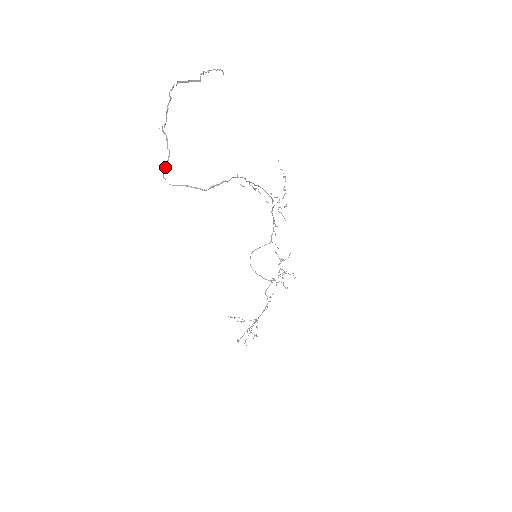
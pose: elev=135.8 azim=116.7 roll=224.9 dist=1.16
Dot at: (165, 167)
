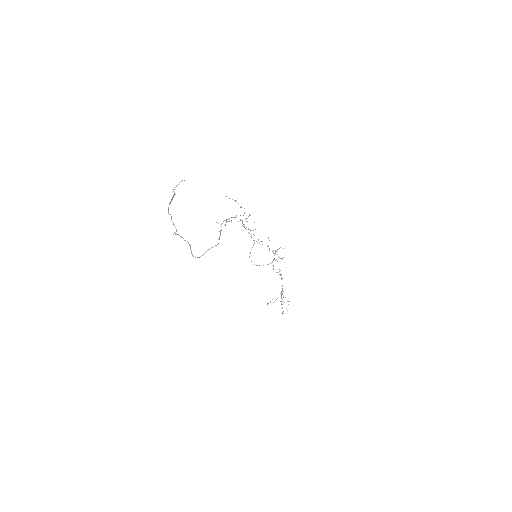
Dot at: (191, 251)
